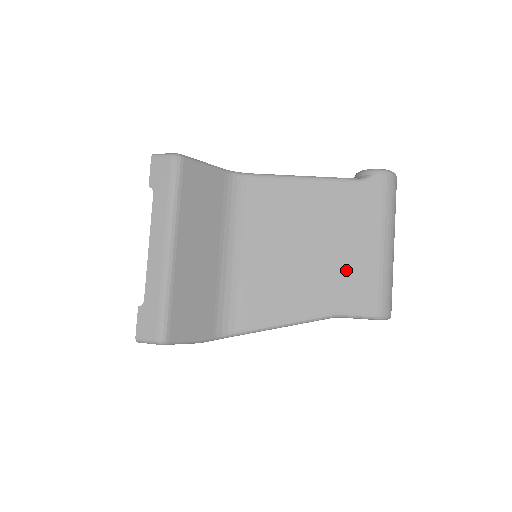
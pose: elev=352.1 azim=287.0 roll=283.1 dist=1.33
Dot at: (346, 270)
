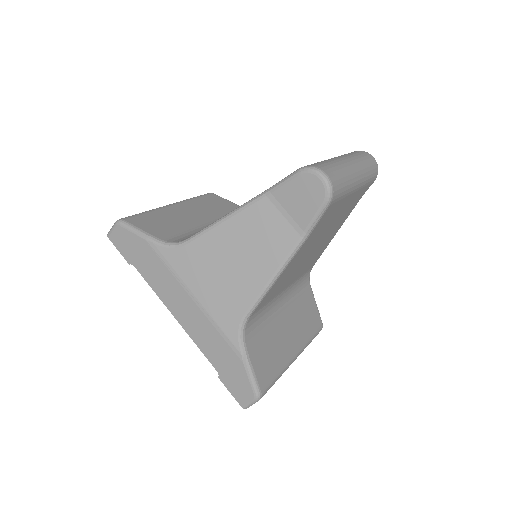
Dot at: occluded
